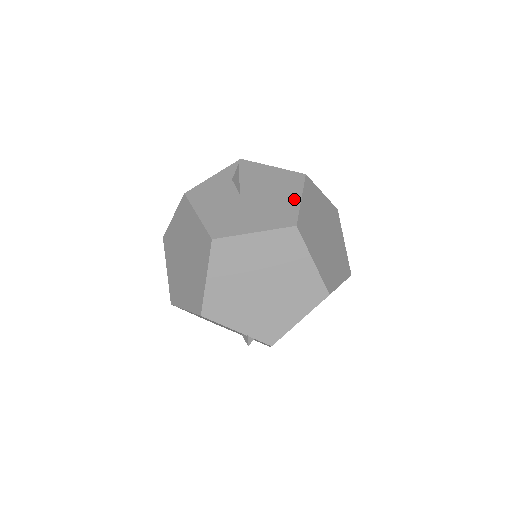
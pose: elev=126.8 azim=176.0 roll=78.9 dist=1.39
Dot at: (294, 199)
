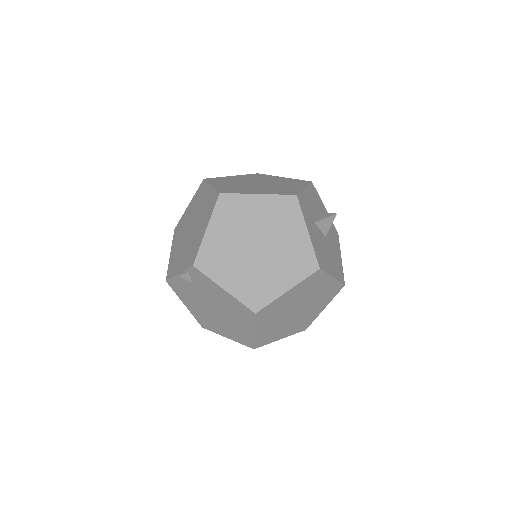
Dot at: occluded
